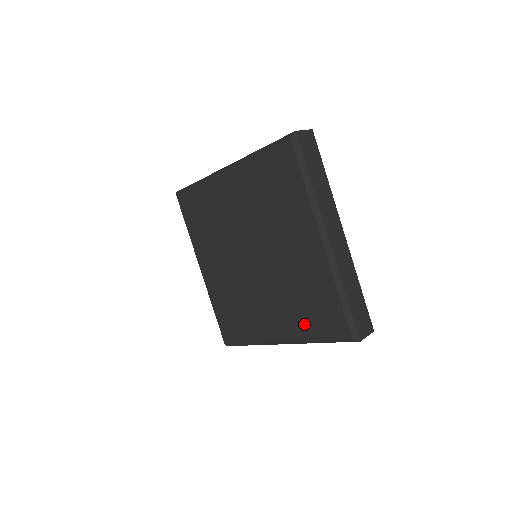
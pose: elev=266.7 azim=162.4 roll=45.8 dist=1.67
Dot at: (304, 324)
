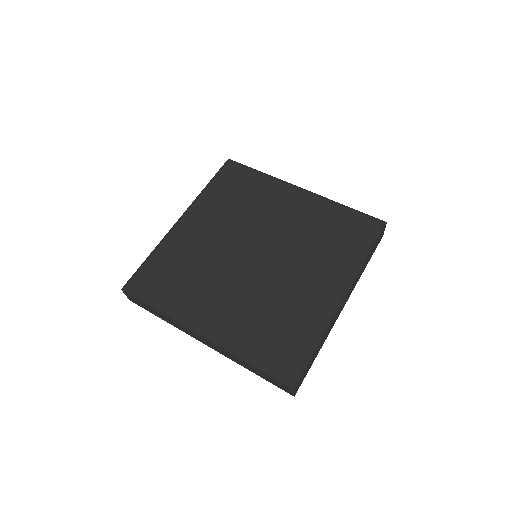
Dot at: (251, 335)
